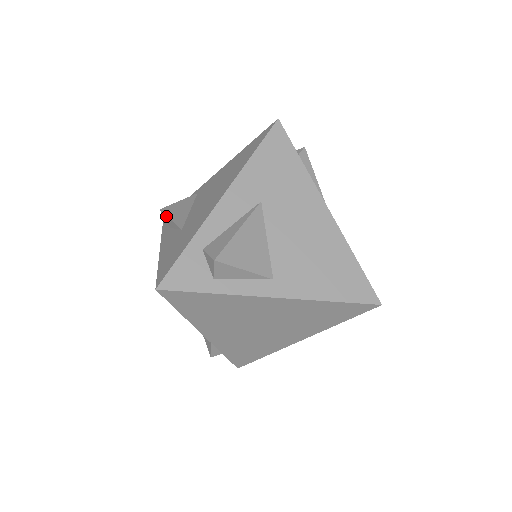
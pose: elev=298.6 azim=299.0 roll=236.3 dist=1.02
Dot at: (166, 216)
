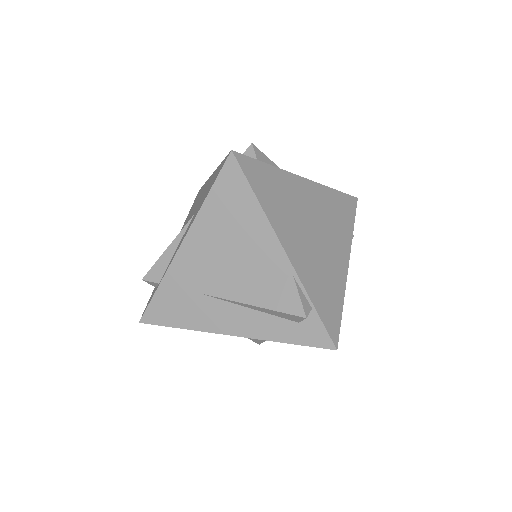
Dot at: (158, 260)
